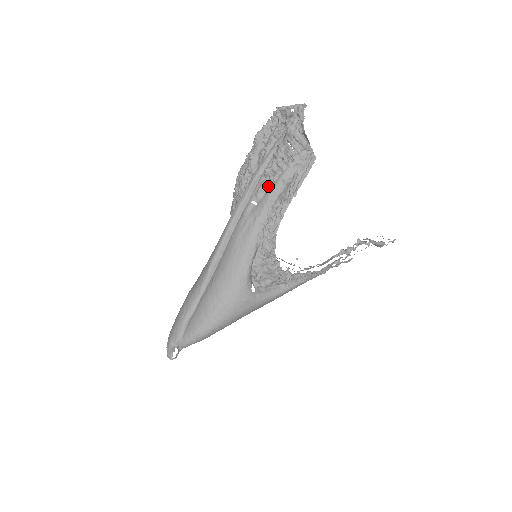
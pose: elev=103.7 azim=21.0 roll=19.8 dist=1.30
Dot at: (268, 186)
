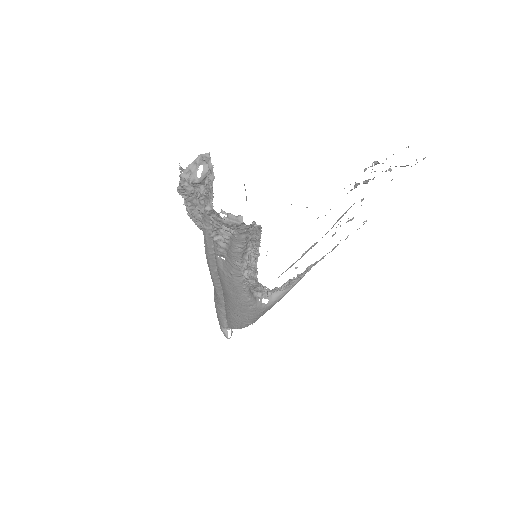
Dot at: (225, 248)
